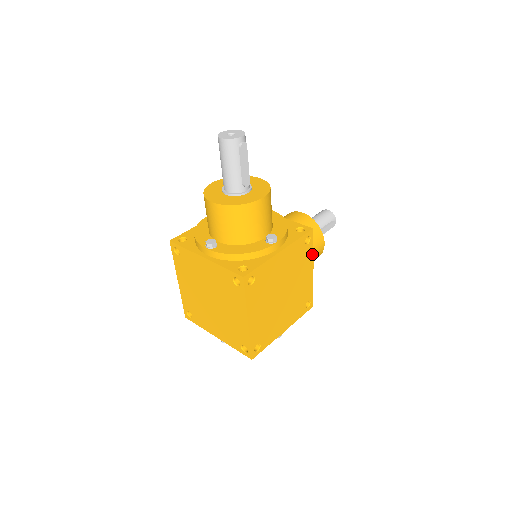
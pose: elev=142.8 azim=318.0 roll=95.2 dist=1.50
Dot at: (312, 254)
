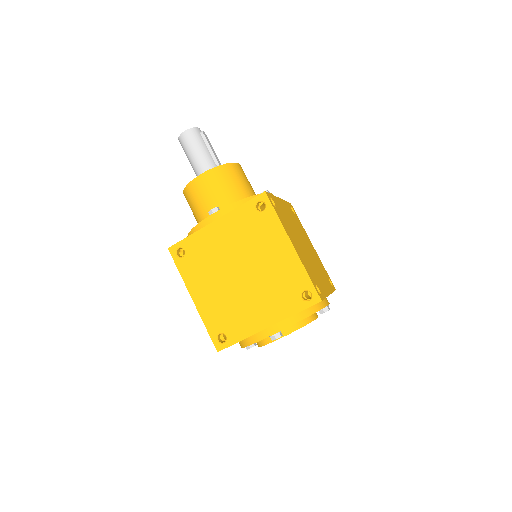
Dot at: (303, 229)
